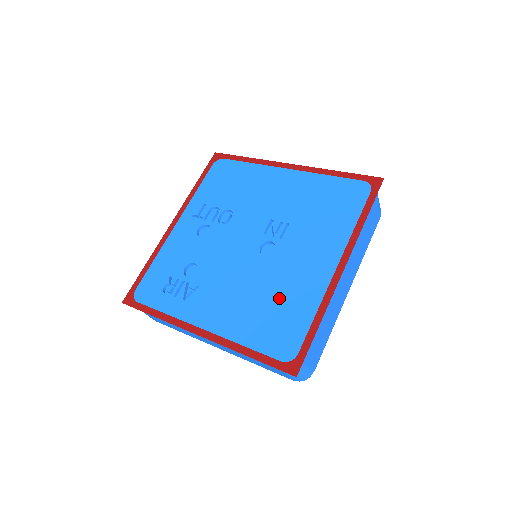
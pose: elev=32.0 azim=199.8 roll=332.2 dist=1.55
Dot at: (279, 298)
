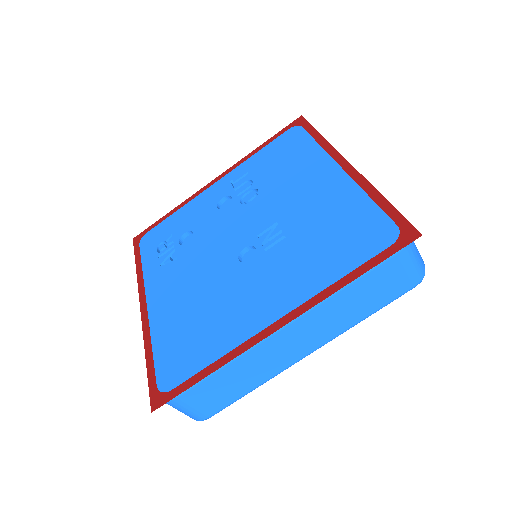
Dot at: (209, 317)
